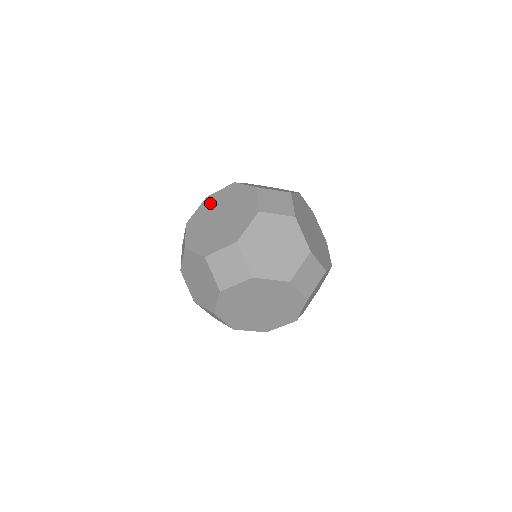
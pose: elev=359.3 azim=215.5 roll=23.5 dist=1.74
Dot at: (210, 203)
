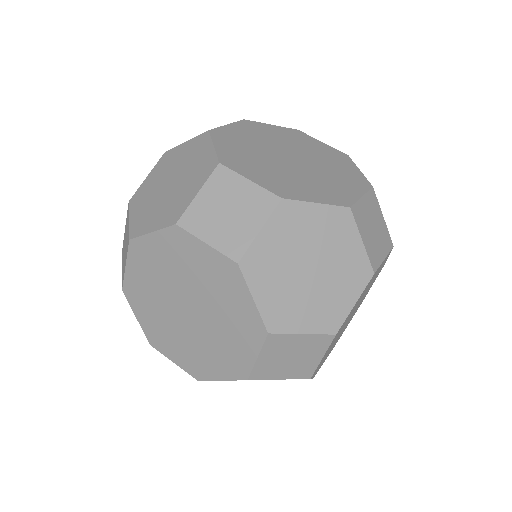
Dot at: occluded
